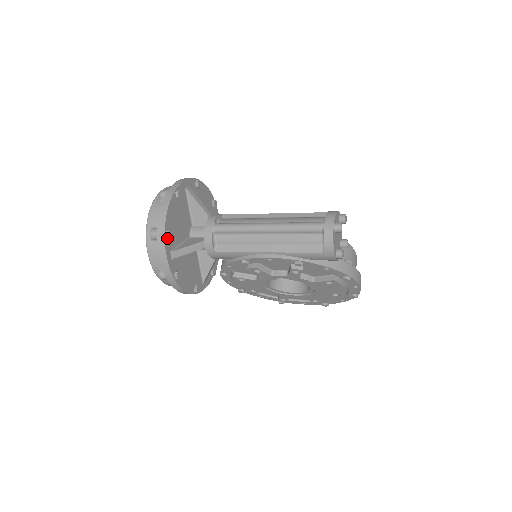
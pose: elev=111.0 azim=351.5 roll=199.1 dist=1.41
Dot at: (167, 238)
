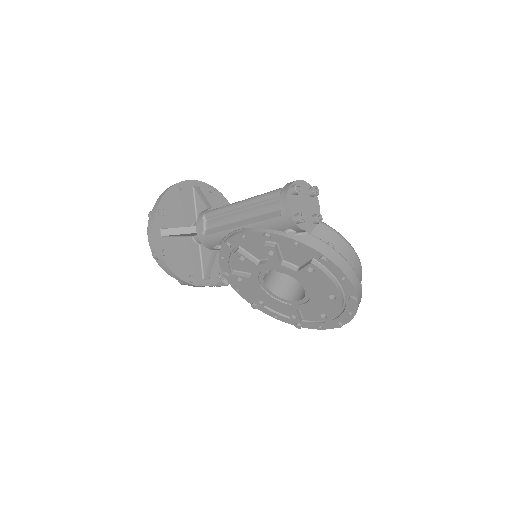
Dot at: (159, 216)
